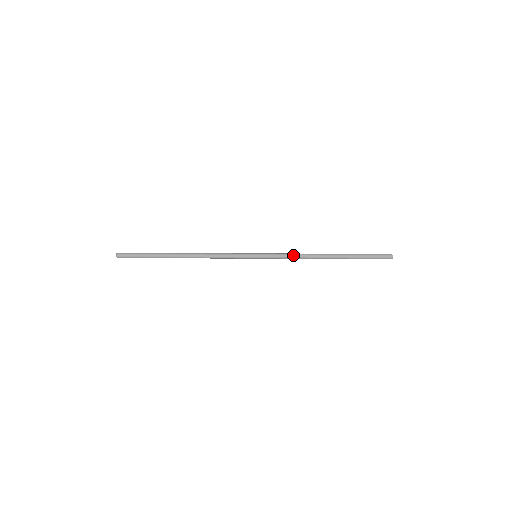
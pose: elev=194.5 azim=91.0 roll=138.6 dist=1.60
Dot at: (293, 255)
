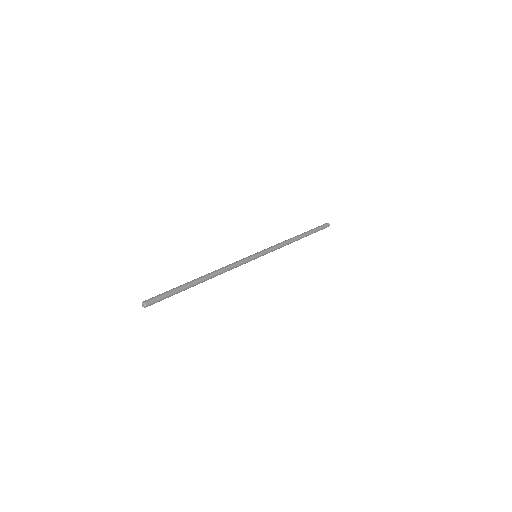
Dot at: occluded
